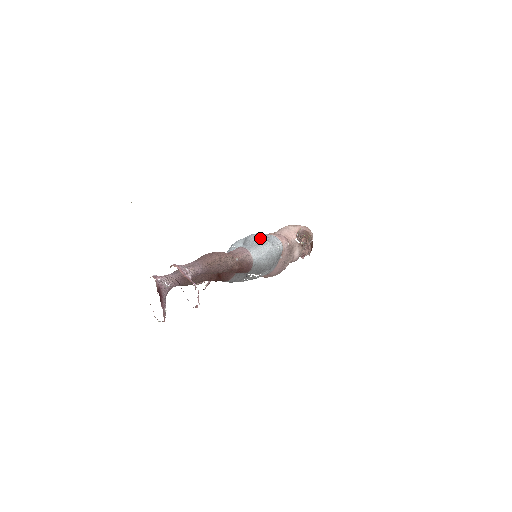
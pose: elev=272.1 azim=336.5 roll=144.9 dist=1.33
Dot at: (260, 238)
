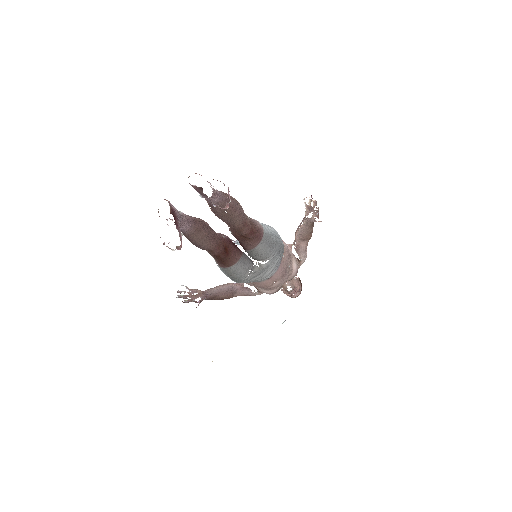
Dot at: occluded
